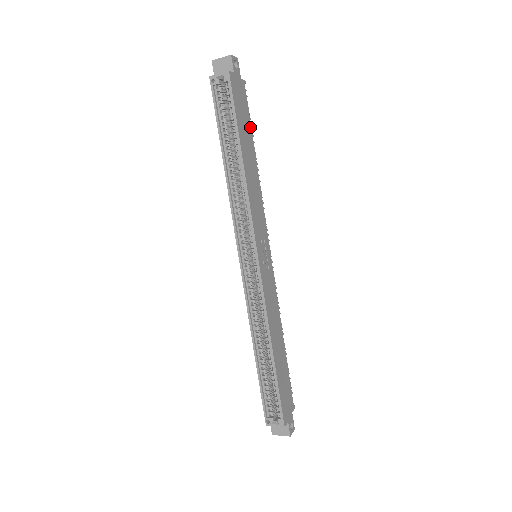
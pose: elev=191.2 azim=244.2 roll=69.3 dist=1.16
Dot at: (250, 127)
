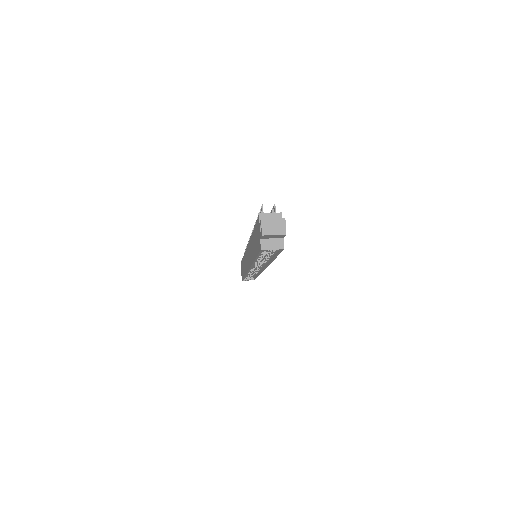
Dot at: occluded
